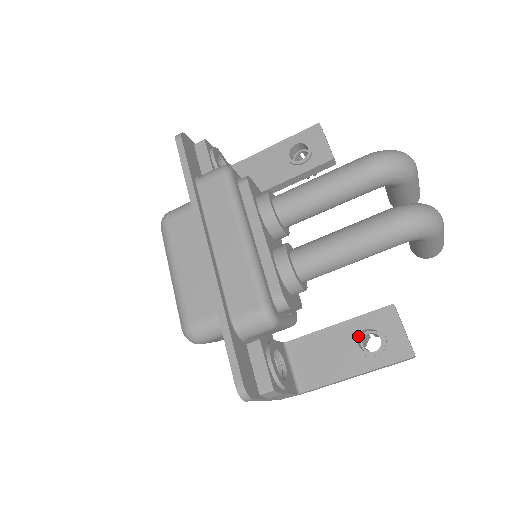
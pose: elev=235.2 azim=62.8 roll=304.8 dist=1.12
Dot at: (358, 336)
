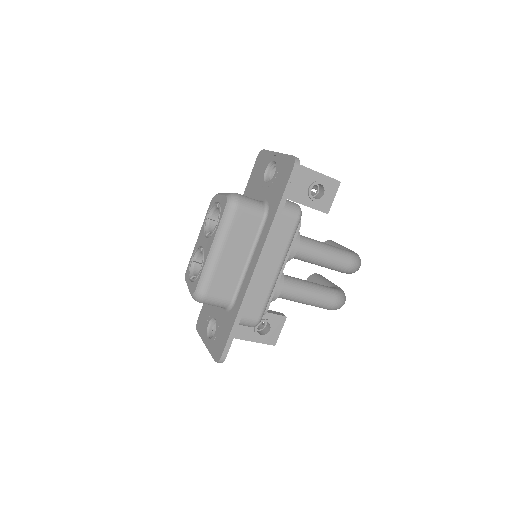
Dot at: occluded
